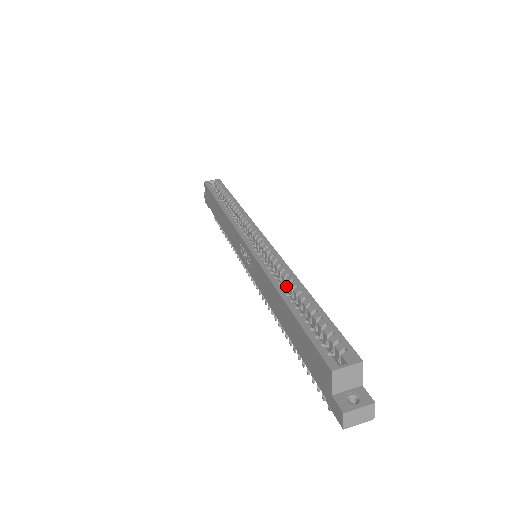
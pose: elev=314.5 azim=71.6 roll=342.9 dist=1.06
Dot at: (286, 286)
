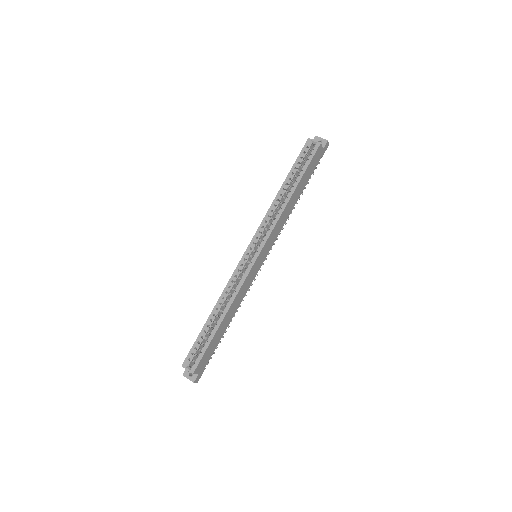
Dot at: occluded
